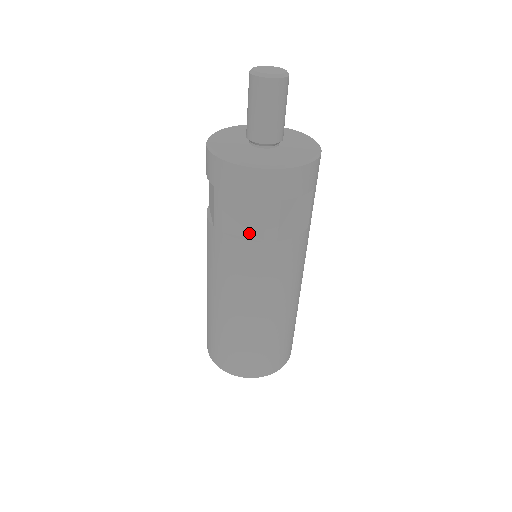
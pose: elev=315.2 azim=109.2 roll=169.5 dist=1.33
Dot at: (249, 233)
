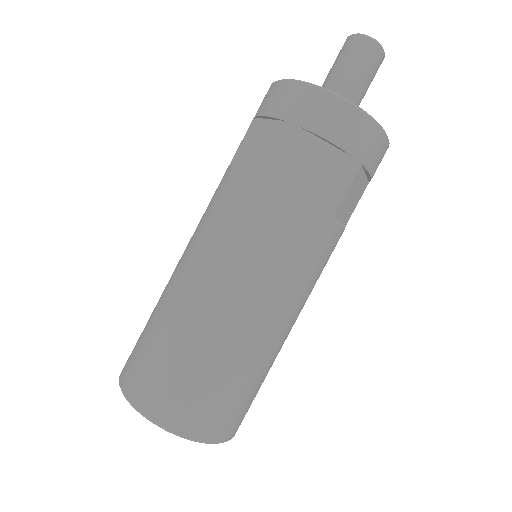
Dot at: (250, 164)
